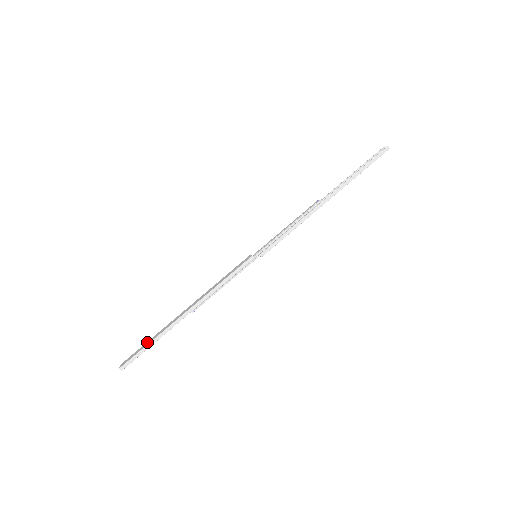
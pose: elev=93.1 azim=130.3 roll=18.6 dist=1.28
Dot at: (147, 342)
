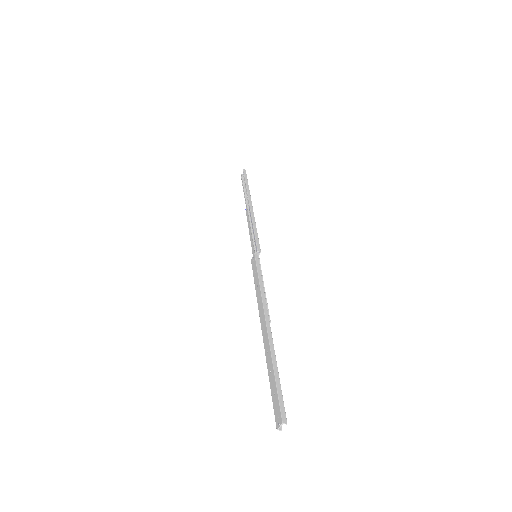
Dot at: (270, 380)
